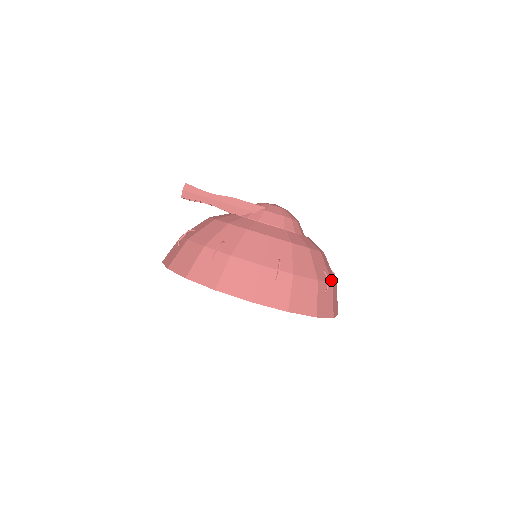
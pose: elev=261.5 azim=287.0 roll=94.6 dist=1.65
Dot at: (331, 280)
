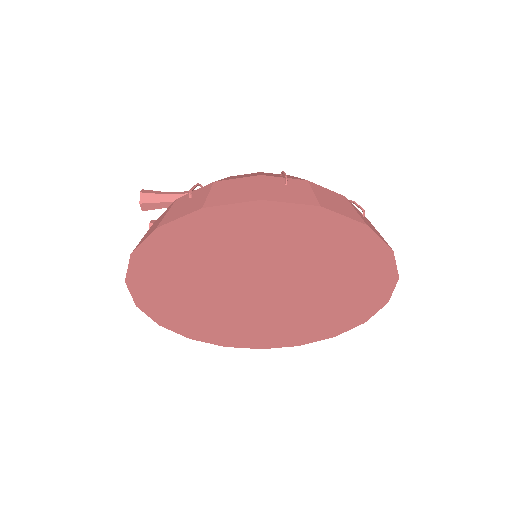
Dot at: occluded
